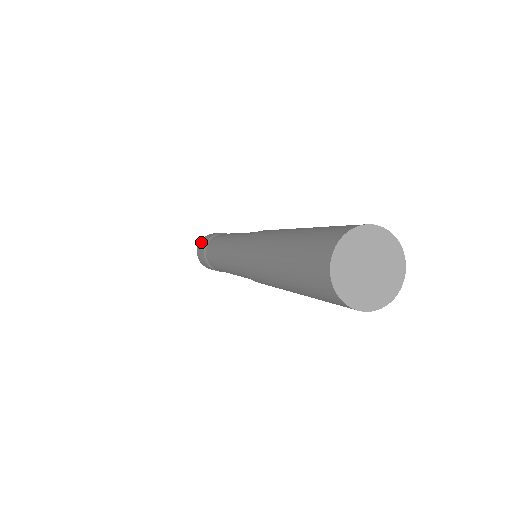
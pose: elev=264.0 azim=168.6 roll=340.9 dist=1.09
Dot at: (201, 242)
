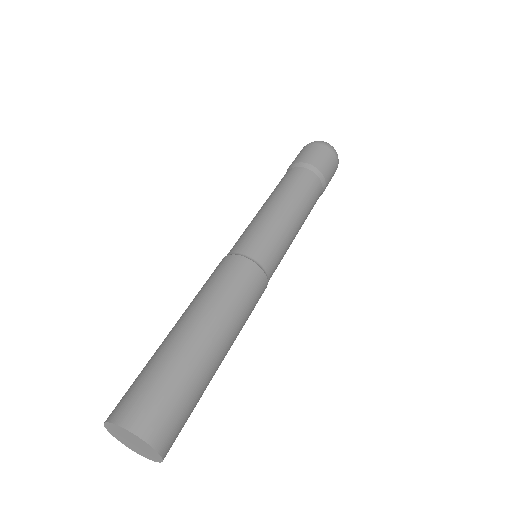
Dot at: occluded
